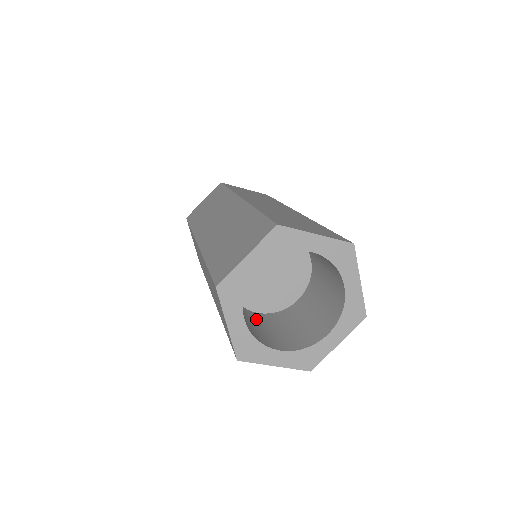
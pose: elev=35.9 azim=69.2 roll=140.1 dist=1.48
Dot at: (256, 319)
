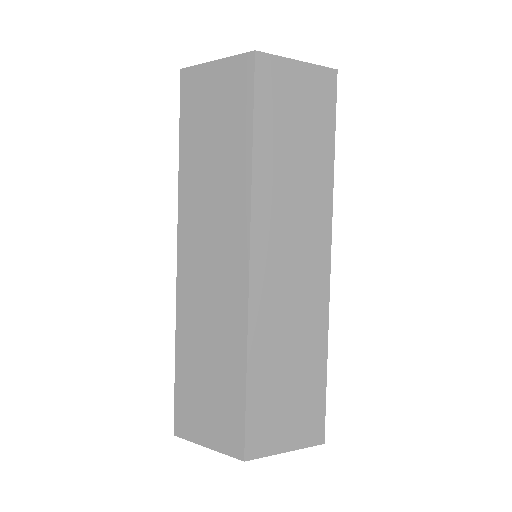
Dot at: occluded
